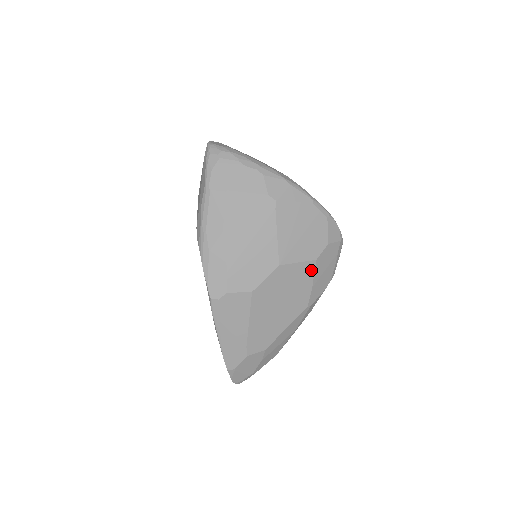
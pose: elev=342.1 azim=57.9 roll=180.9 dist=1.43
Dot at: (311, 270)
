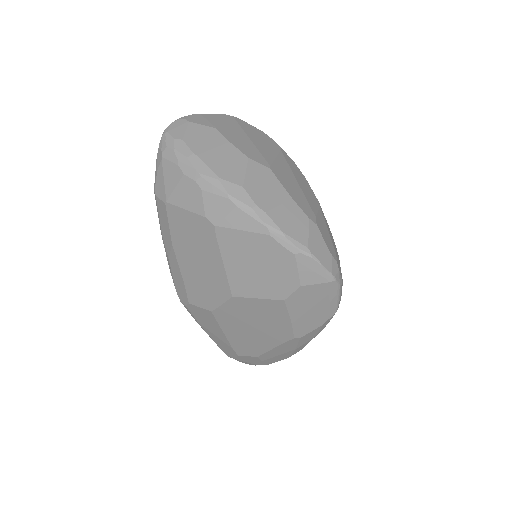
Dot at: (282, 308)
